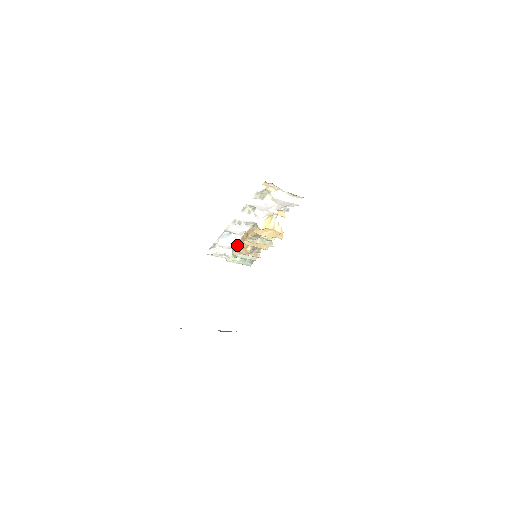
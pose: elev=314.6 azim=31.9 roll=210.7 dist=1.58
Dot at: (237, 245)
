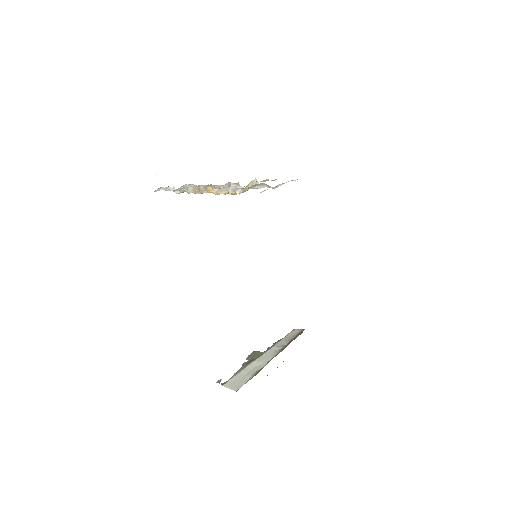
Dot at: (195, 189)
